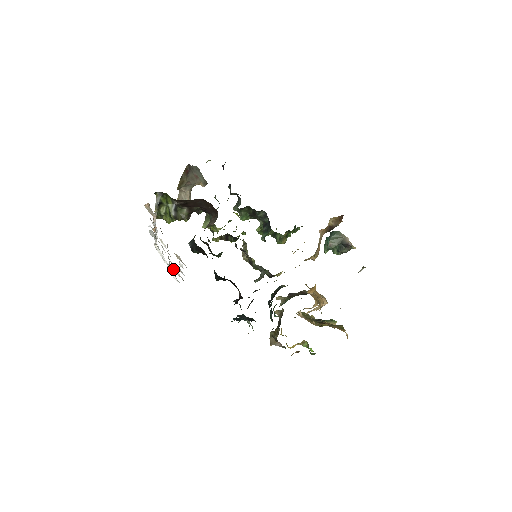
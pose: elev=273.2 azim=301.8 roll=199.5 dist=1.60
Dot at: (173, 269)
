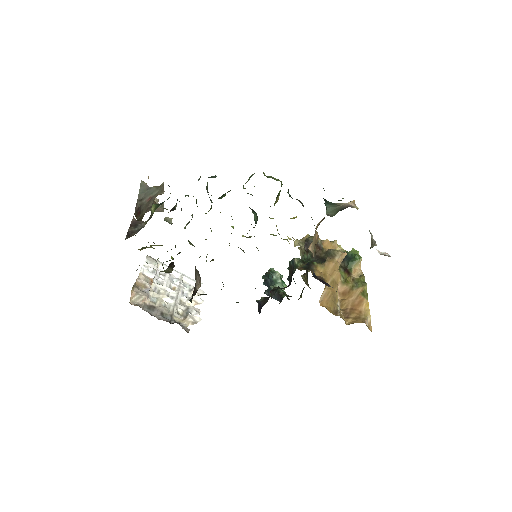
Dot at: (189, 296)
